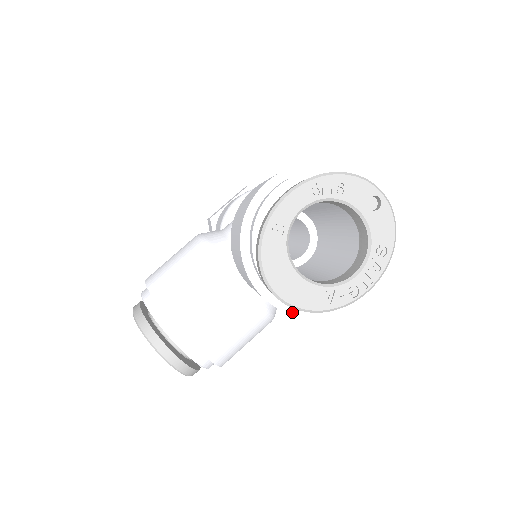
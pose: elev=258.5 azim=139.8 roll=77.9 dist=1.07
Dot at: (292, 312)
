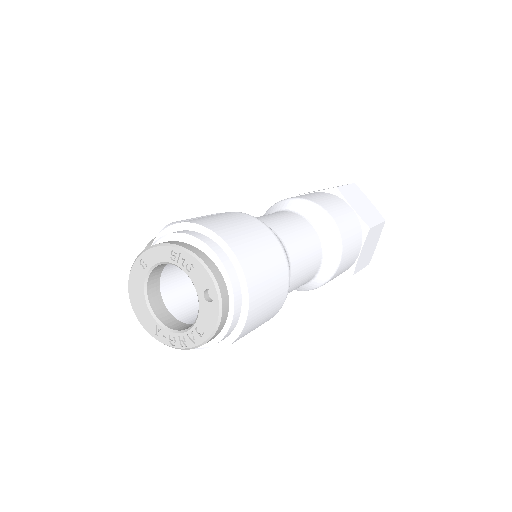
Dot at: occluded
